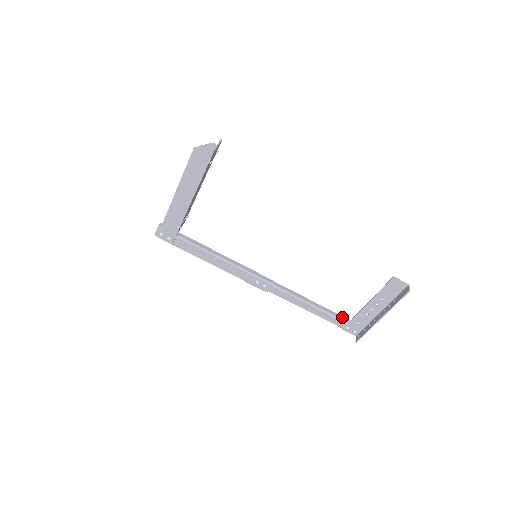
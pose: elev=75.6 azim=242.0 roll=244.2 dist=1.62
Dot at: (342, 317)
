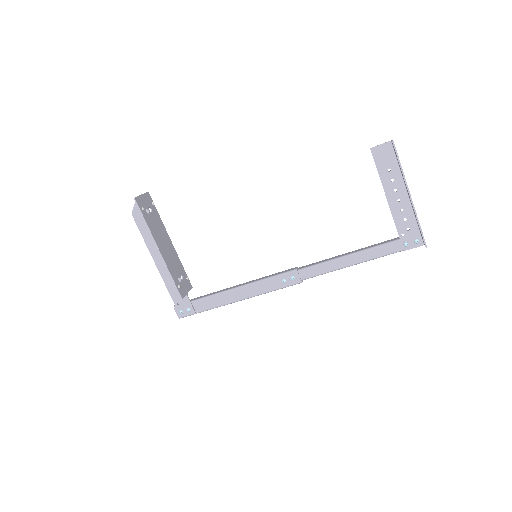
Dot at: (390, 240)
